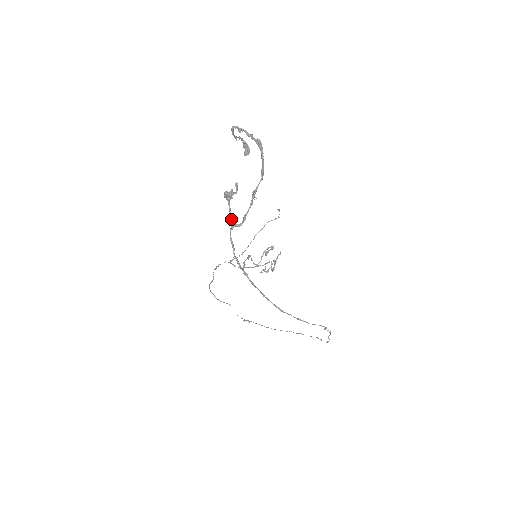
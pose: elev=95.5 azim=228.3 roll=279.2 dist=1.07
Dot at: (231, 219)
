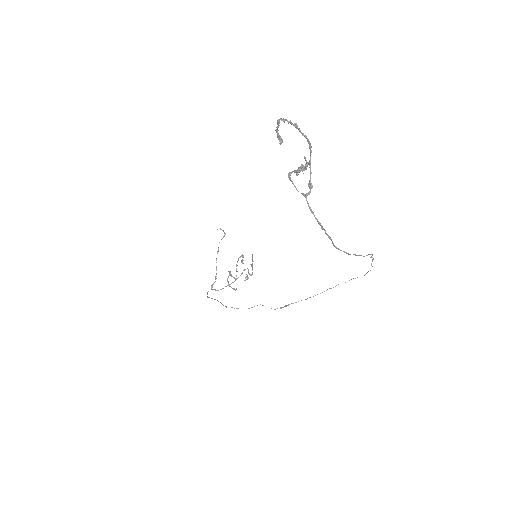
Dot at: occluded
